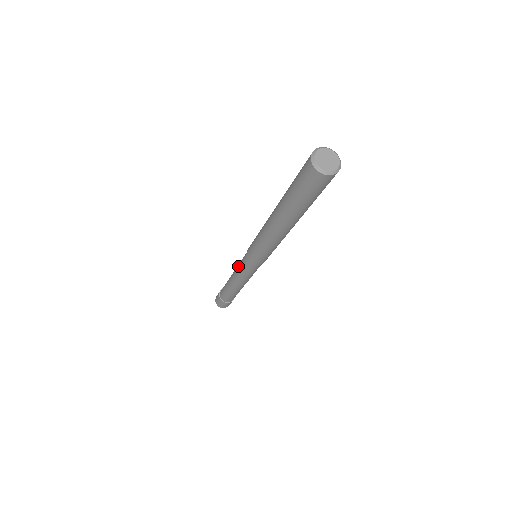
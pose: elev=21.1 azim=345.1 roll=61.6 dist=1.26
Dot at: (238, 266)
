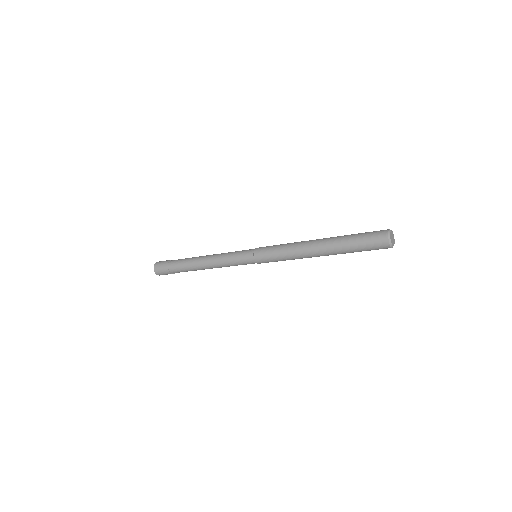
Dot at: (230, 252)
